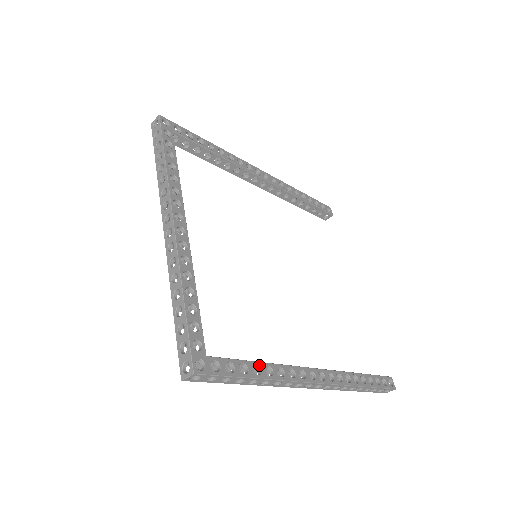
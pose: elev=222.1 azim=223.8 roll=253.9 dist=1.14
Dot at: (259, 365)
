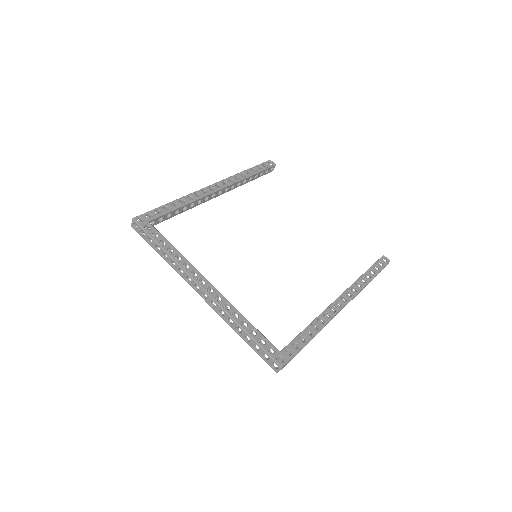
Dot at: (308, 329)
